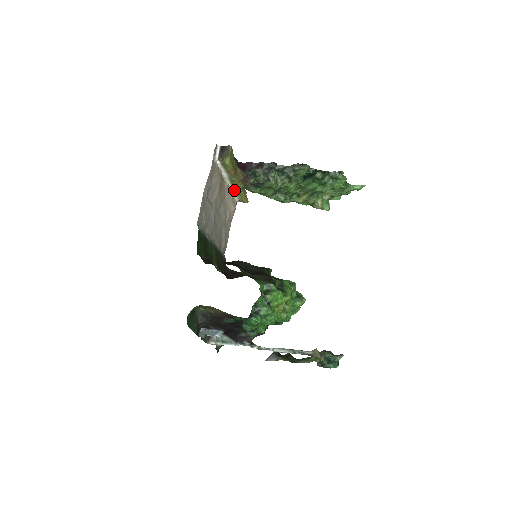
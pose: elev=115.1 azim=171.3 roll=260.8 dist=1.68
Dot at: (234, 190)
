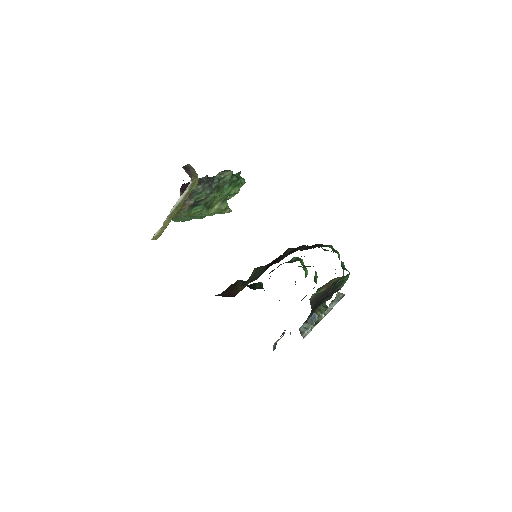
Dot at: (164, 222)
